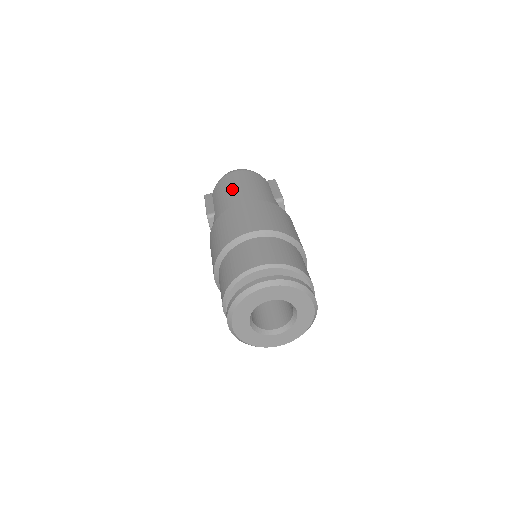
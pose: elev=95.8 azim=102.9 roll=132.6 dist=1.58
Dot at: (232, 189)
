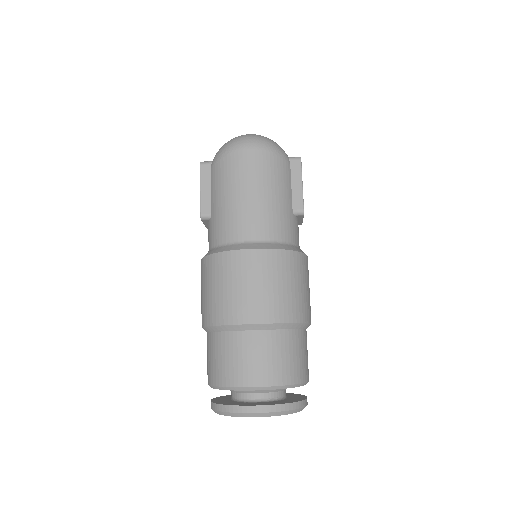
Dot at: (238, 196)
